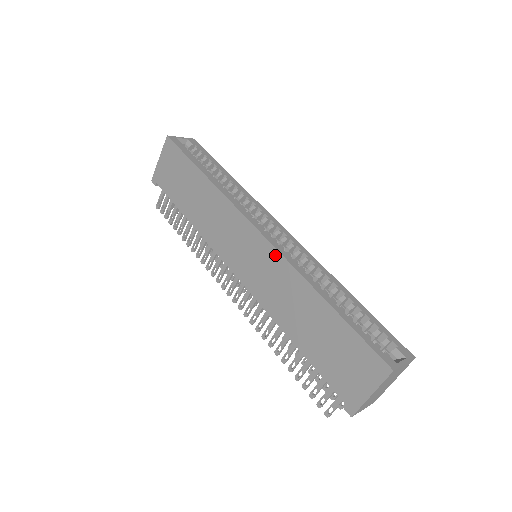
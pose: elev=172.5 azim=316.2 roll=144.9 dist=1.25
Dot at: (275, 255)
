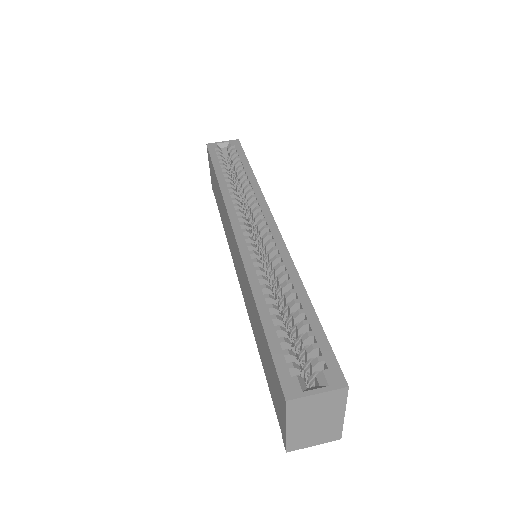
Dot at: (239, 255)
